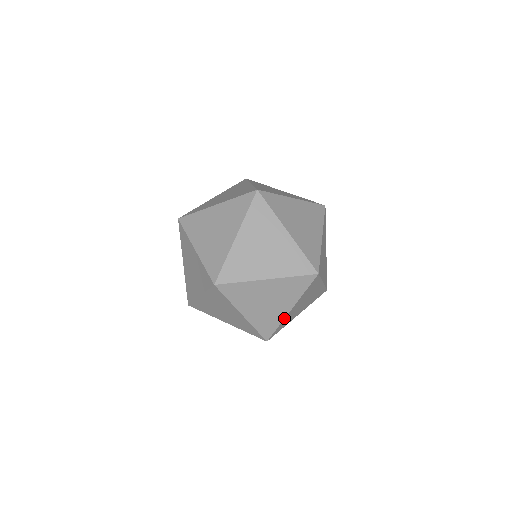
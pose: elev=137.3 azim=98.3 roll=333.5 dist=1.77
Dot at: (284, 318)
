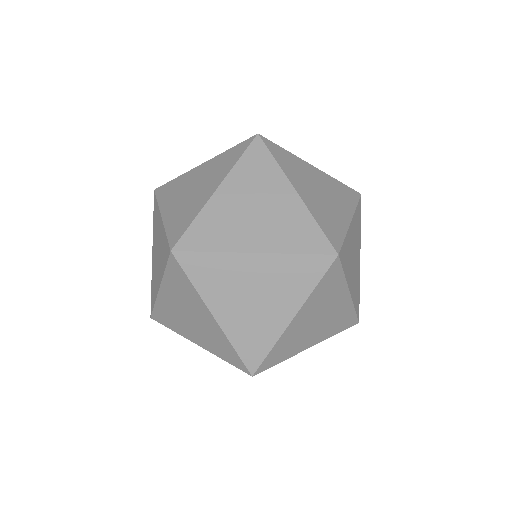
Dot at: (281, 334)
